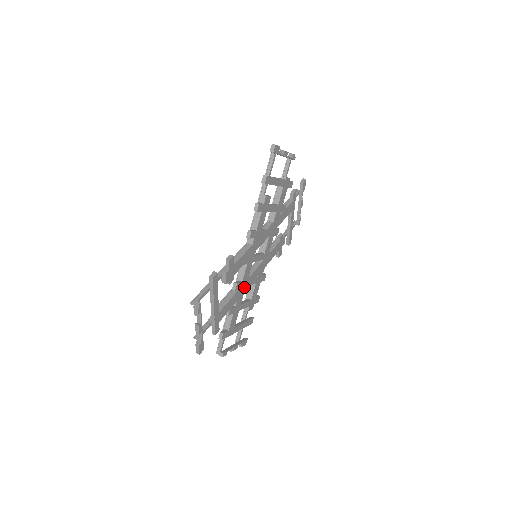
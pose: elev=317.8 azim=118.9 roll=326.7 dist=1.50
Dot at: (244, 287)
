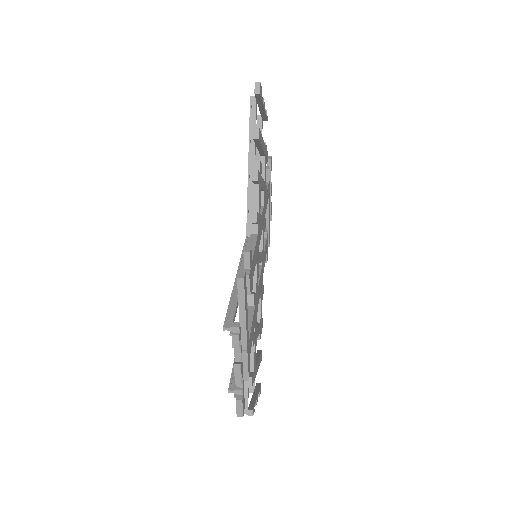
Dot at: (256, 301)
